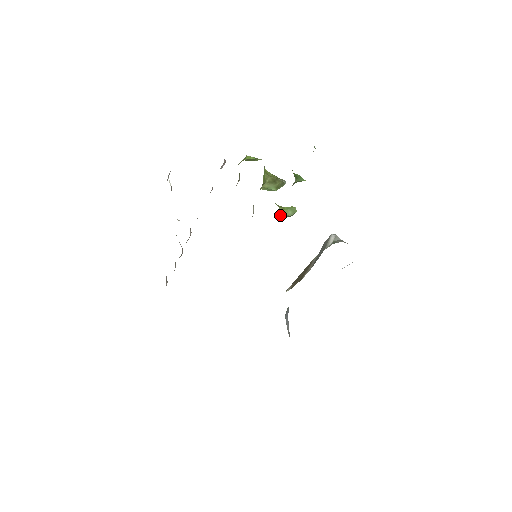
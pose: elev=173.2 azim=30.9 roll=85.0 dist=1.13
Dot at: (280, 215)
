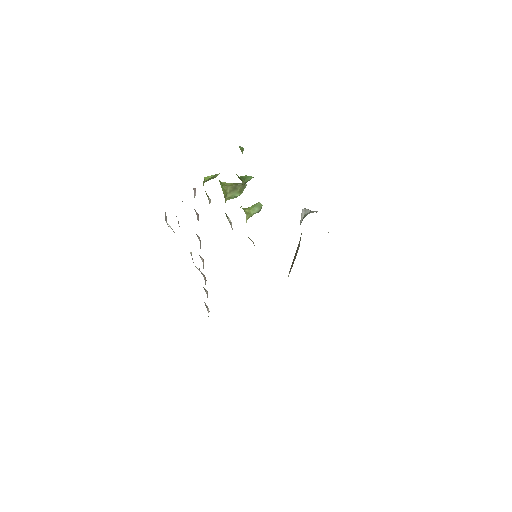
Dot at: (248, 216)
